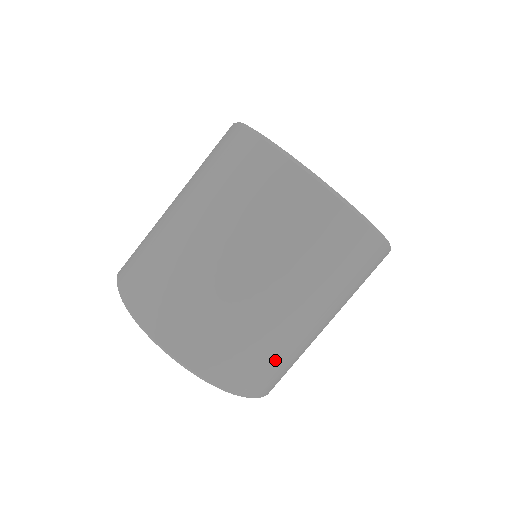
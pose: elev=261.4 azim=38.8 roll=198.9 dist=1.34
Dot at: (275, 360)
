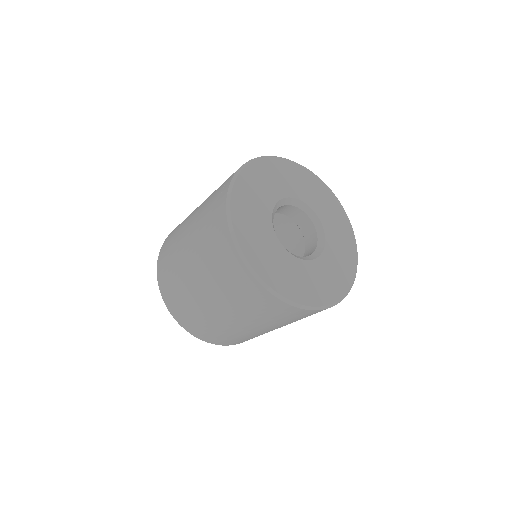
Dot at: (218, 333)
